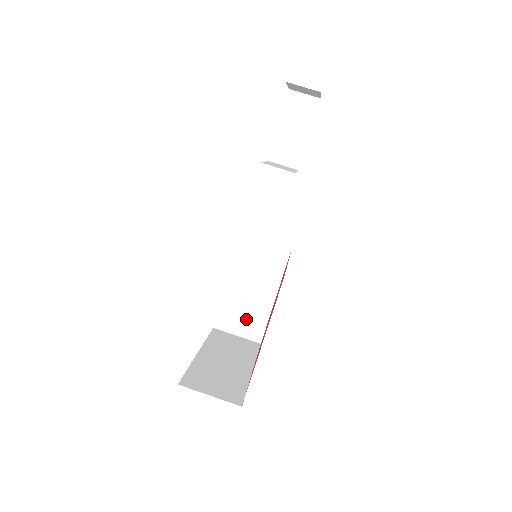
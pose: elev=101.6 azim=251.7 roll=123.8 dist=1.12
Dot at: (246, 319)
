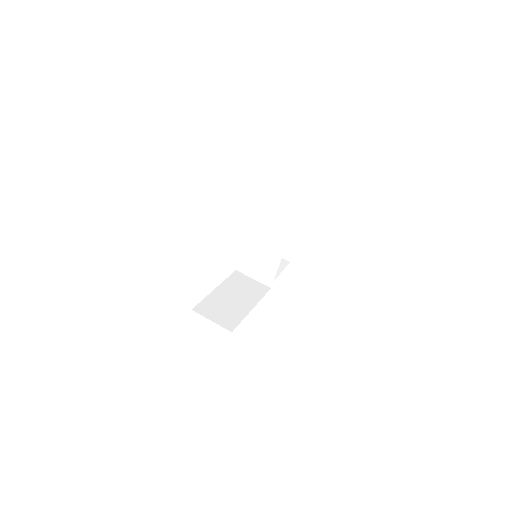
Dot at: (224, 313)
